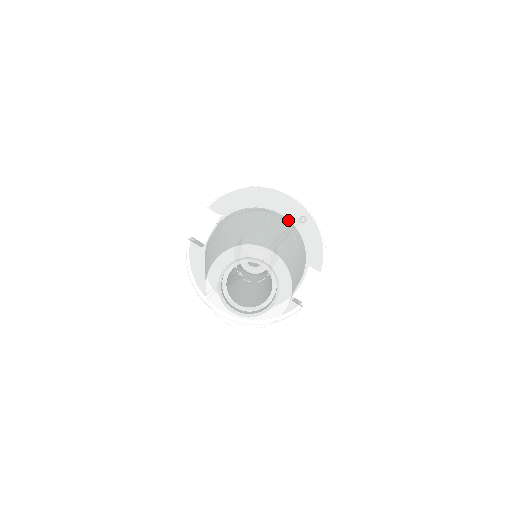
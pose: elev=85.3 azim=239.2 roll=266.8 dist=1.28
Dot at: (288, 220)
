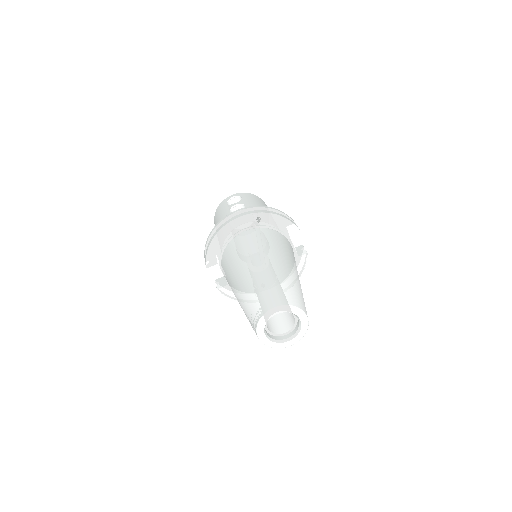
Dot at: (252, 230)
